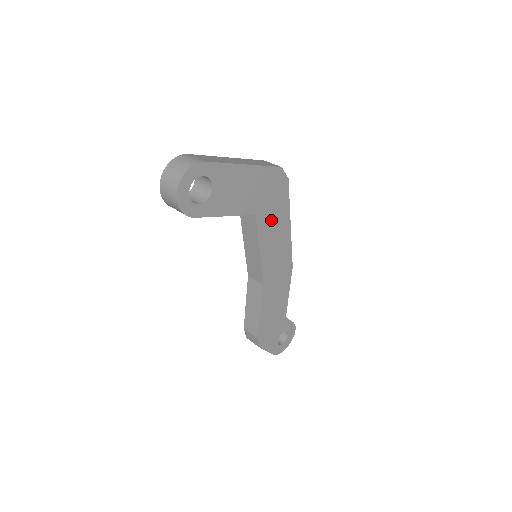
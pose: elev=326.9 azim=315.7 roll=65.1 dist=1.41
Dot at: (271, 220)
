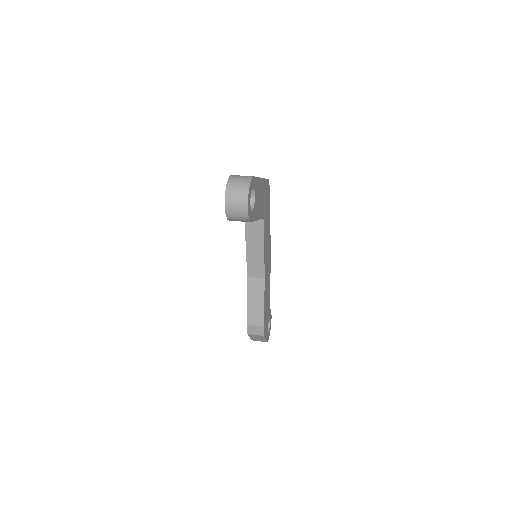
Dot at: (266, 222)
